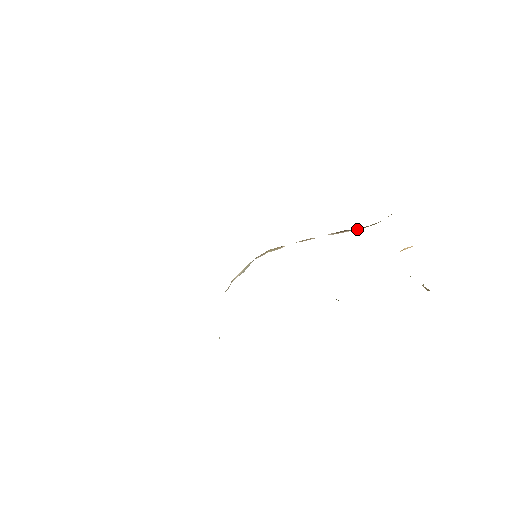
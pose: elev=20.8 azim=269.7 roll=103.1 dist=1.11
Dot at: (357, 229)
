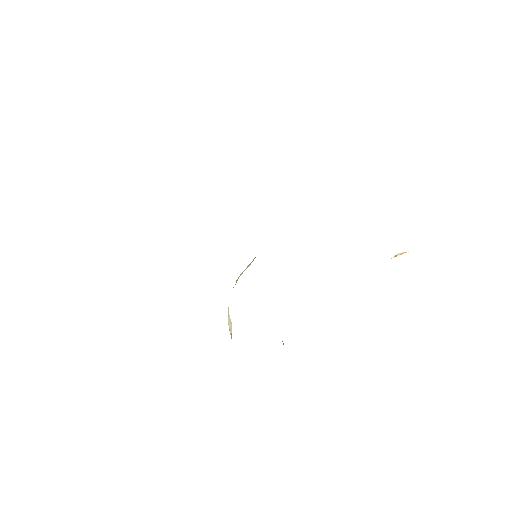
Dot at: occluded
